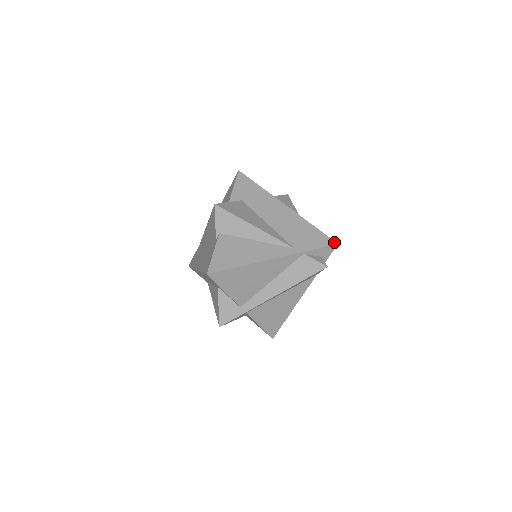
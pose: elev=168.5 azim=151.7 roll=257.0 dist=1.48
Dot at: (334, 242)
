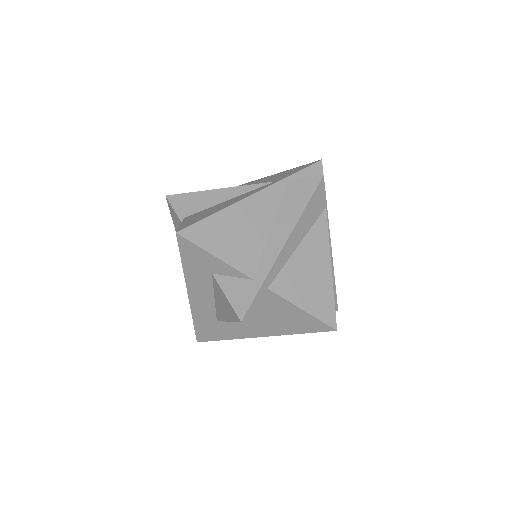
Dot at: (317, 161)
